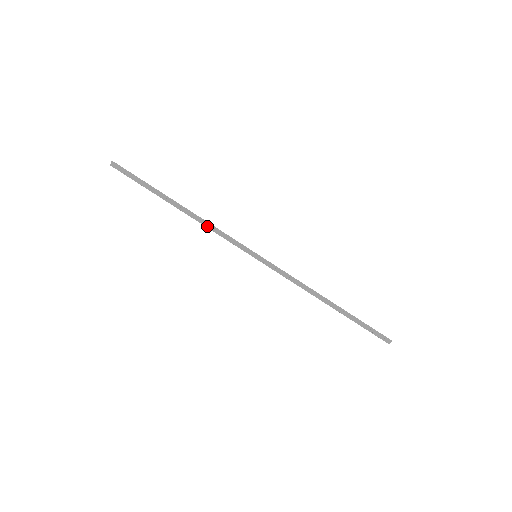
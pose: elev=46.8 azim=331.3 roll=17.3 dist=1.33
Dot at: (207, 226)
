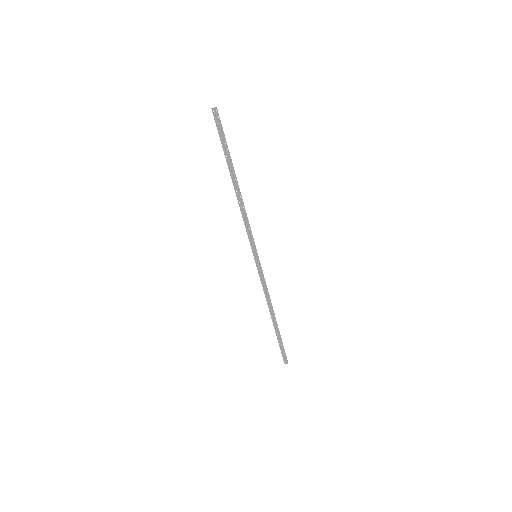
Dot at: (242, 211)
